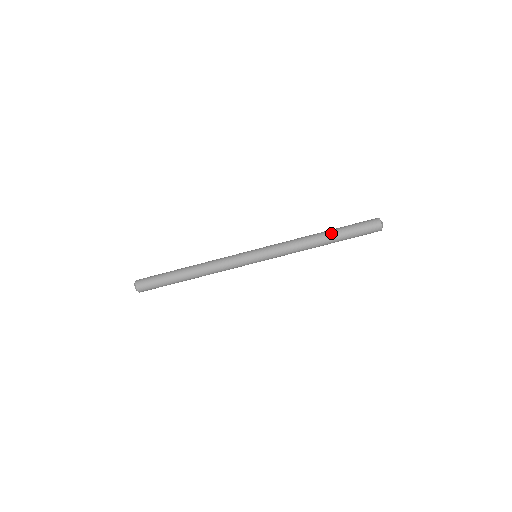
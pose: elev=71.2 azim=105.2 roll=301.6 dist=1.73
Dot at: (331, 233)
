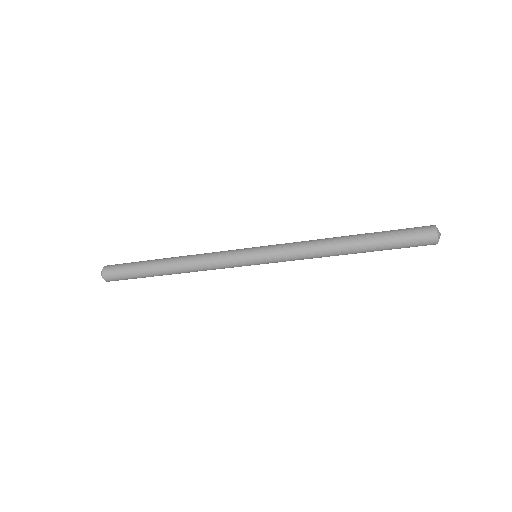
Dot at: (363, 246)
